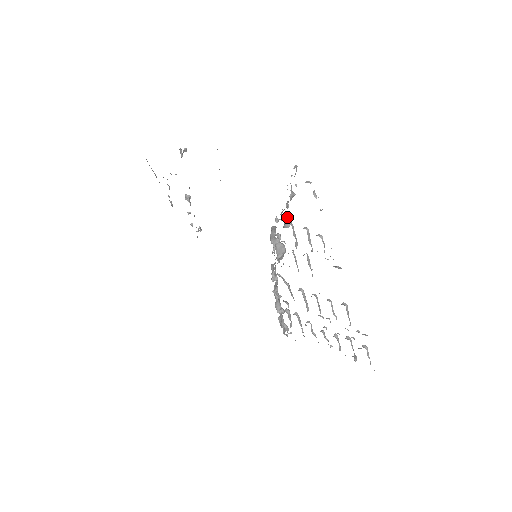
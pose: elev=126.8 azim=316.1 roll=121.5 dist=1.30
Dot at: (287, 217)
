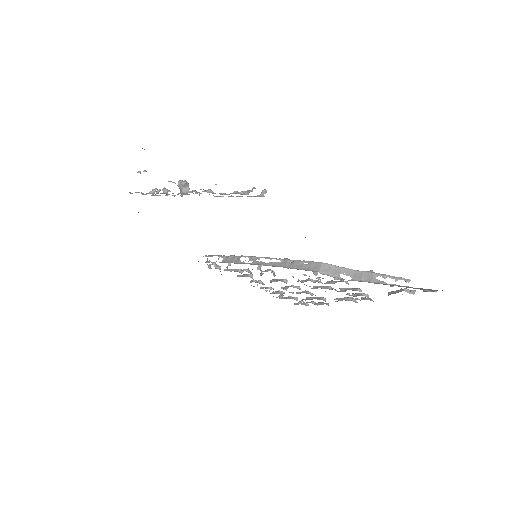
Dot at: occluded
